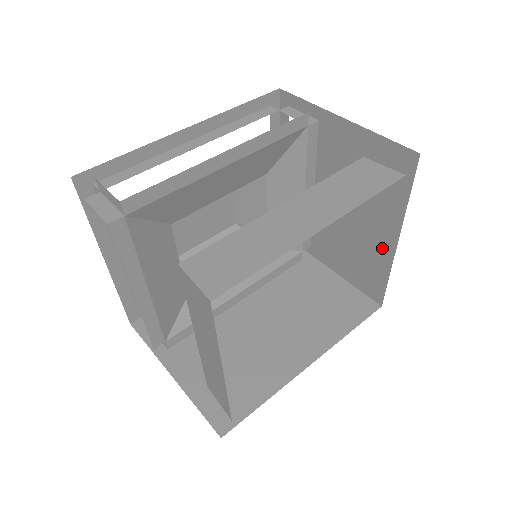
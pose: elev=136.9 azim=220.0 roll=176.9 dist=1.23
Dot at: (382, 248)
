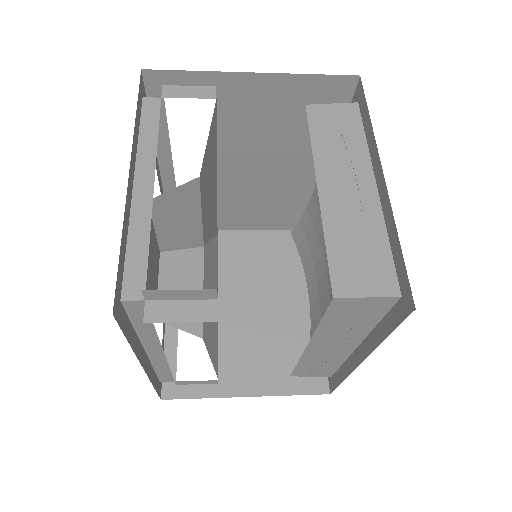
Dot at: (307, 320)
